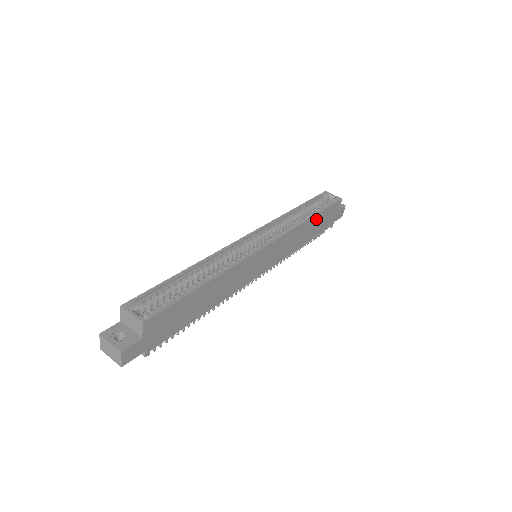
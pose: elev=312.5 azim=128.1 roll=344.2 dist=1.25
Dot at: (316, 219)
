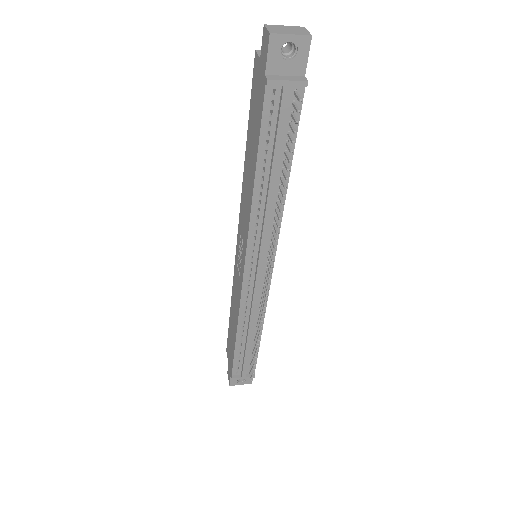
Dot at: occluded
